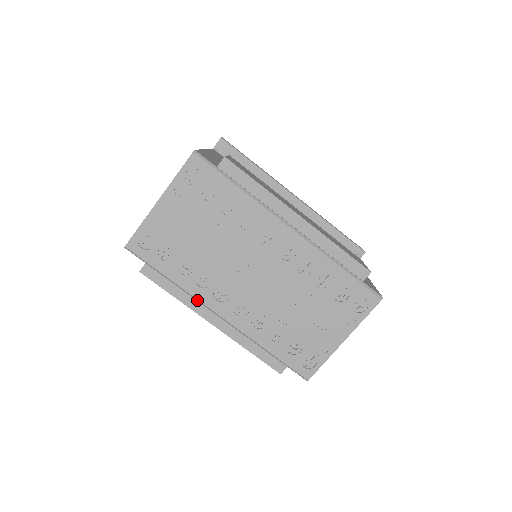
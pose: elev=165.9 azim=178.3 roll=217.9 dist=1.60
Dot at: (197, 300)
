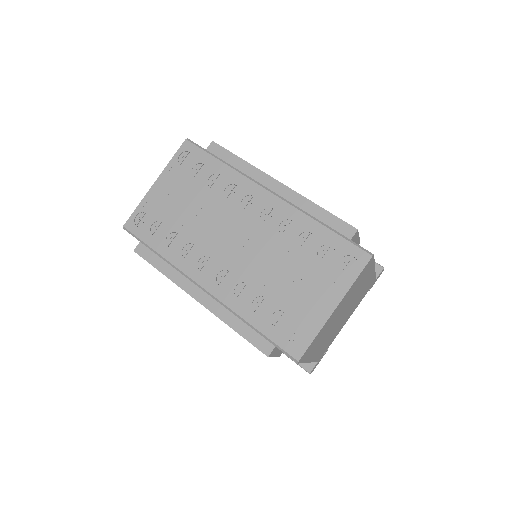
Dot at: (182, 273)
